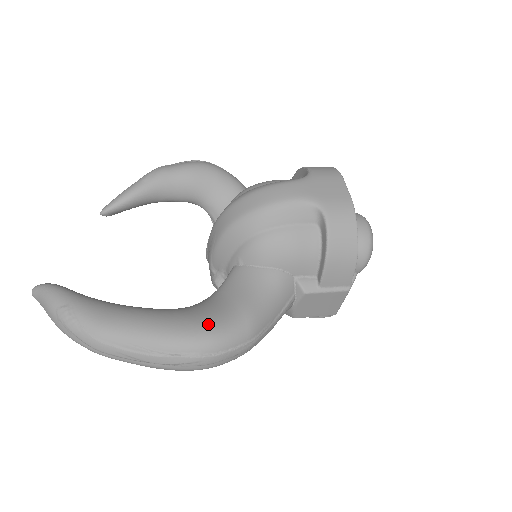
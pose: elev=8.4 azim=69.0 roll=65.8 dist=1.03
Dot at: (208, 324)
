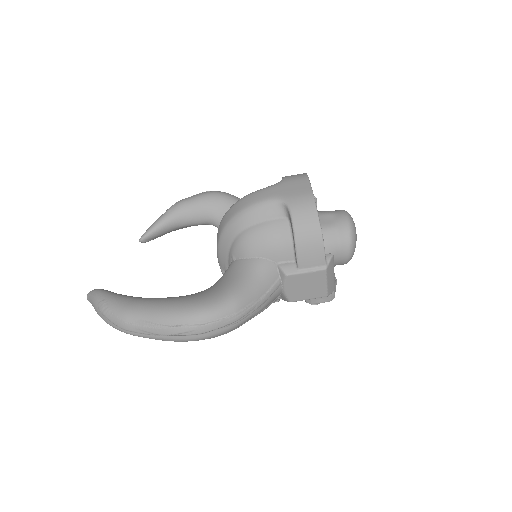
Dot at: (200, 302)
